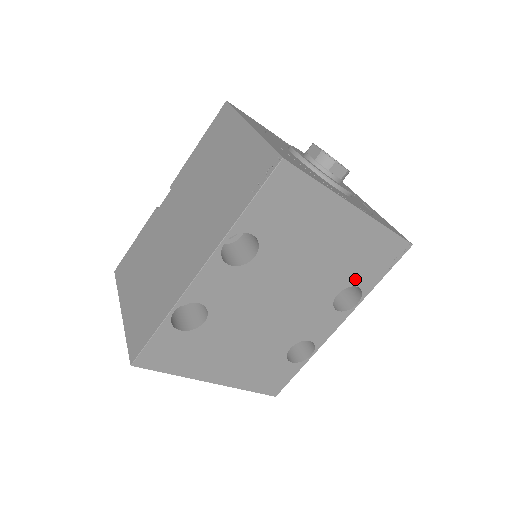
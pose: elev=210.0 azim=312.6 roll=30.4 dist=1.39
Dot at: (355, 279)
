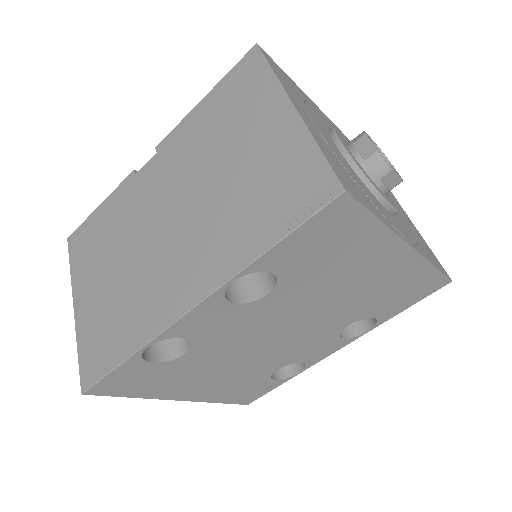
Dot at: (375, 311)
